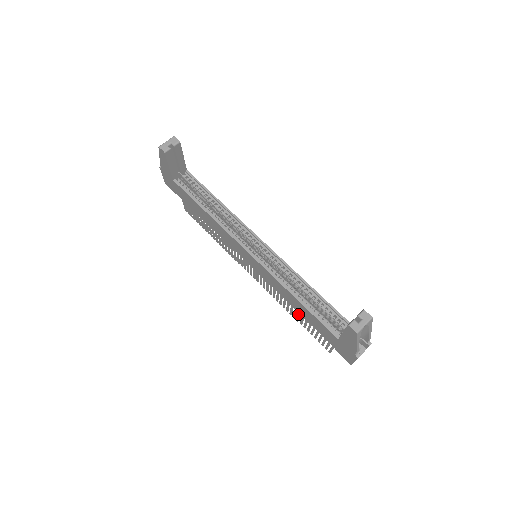
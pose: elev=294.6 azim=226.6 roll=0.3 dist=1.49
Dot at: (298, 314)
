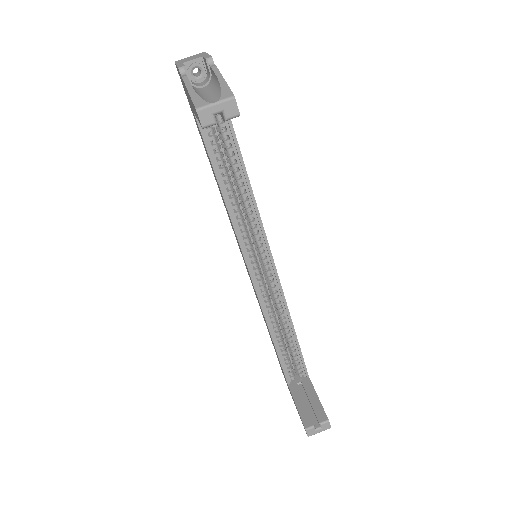
Dot at: occluded
